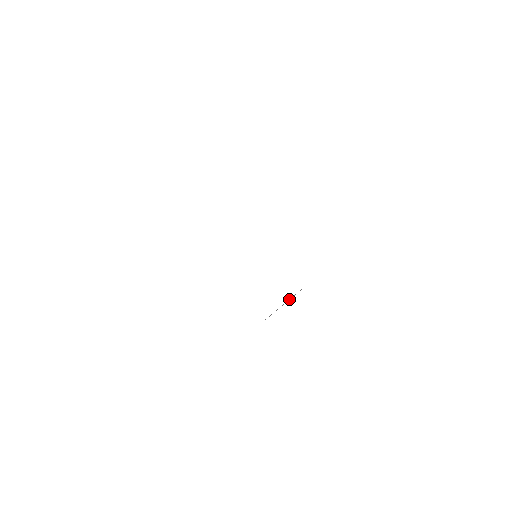
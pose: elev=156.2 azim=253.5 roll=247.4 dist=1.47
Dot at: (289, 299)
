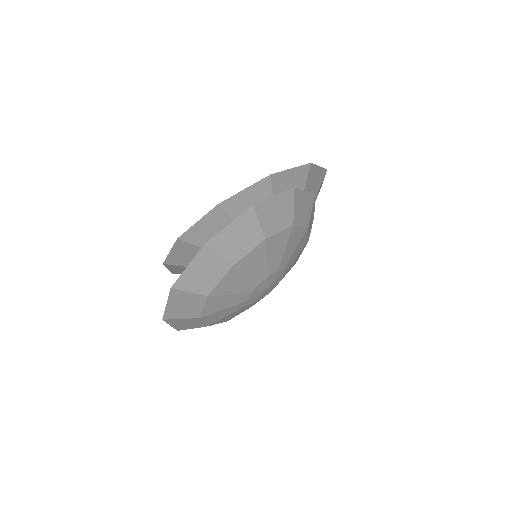
Dot at: (236, 228)
